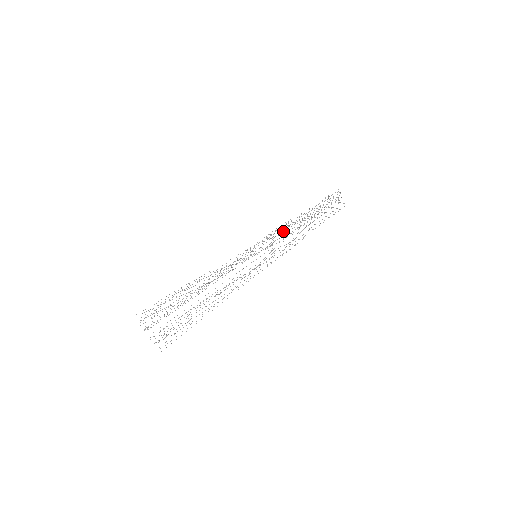
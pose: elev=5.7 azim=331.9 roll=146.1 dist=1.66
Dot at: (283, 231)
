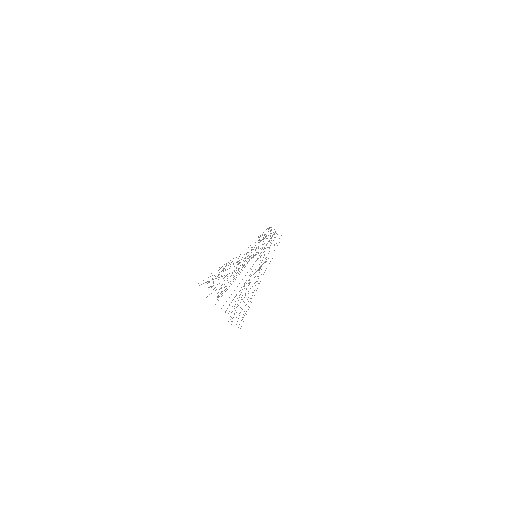
Dot at: occluded
